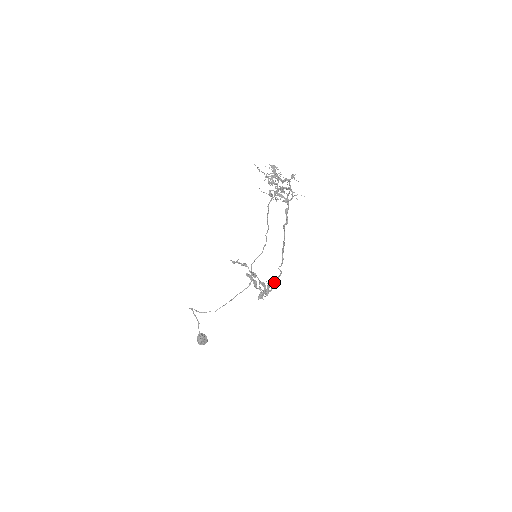
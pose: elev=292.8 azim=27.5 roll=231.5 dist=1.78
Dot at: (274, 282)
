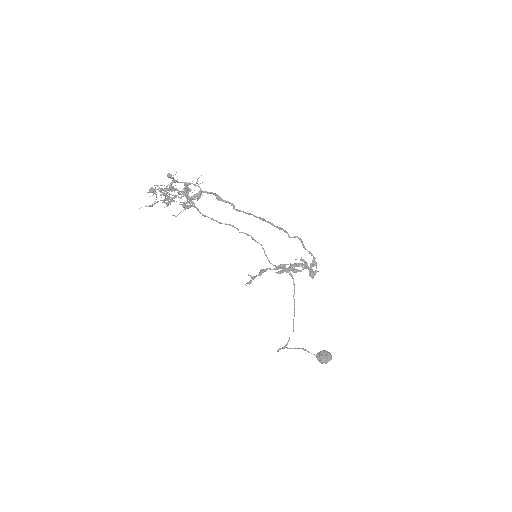
Dot at: (305, 249)
